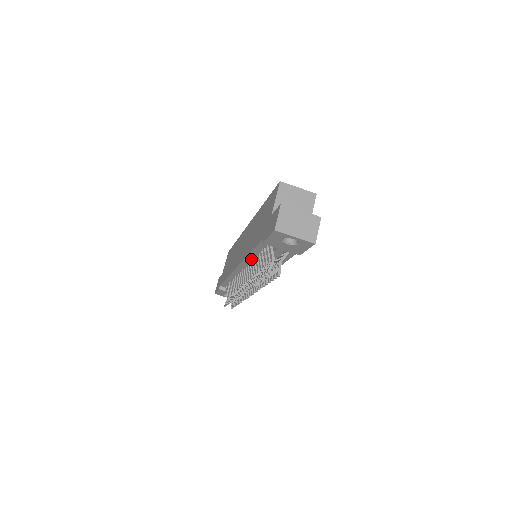
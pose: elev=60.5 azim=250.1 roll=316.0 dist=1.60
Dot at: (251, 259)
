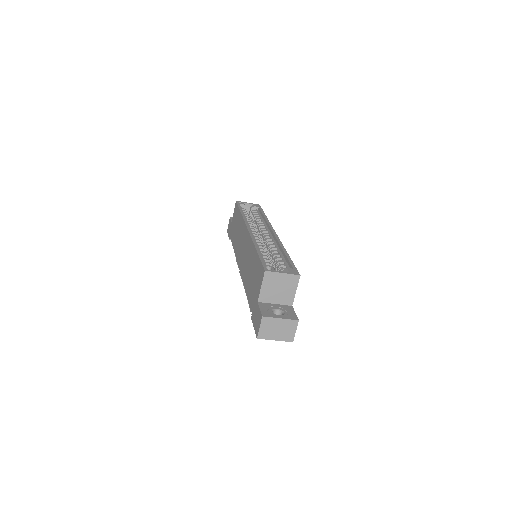
Dot at: occluded
